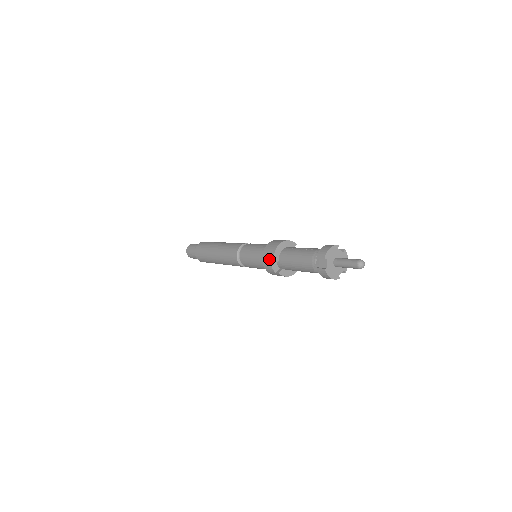
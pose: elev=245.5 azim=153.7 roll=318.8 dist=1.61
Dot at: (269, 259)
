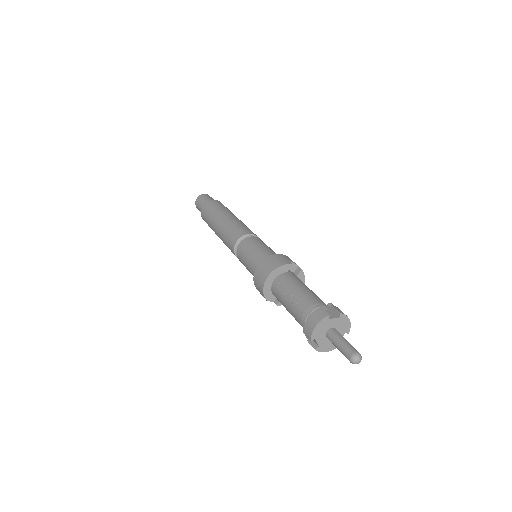
Dot at: occluded
